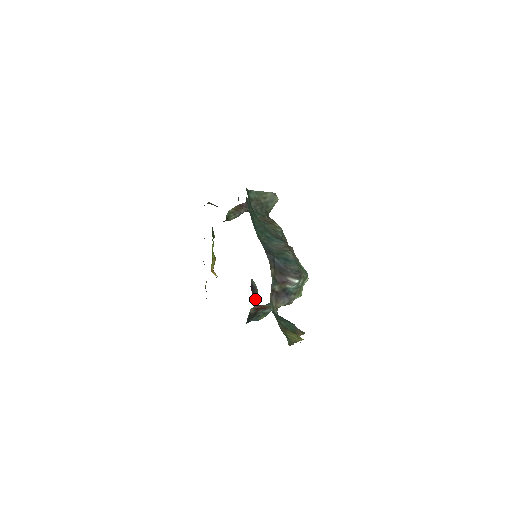
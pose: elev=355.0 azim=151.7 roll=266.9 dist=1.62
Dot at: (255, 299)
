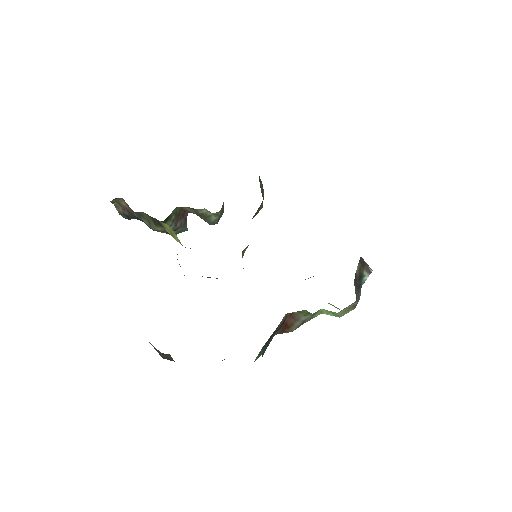
Dot at: occluded
